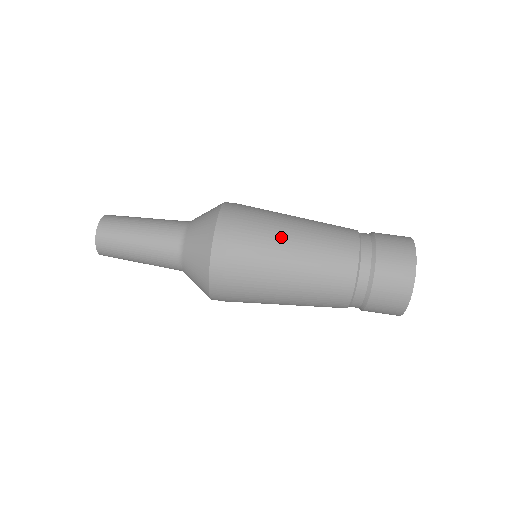
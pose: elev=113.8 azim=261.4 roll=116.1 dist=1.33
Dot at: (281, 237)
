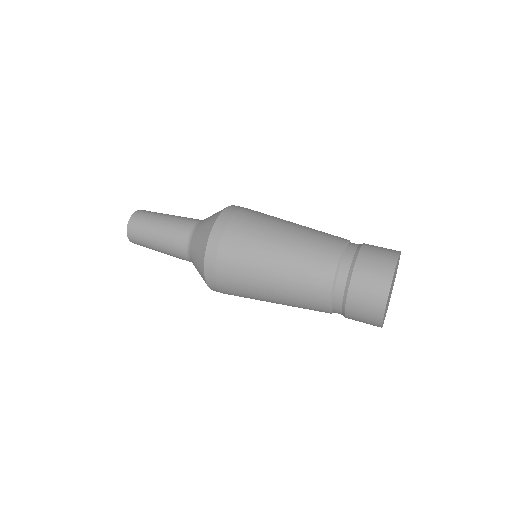
Dot at: (281, 220)
